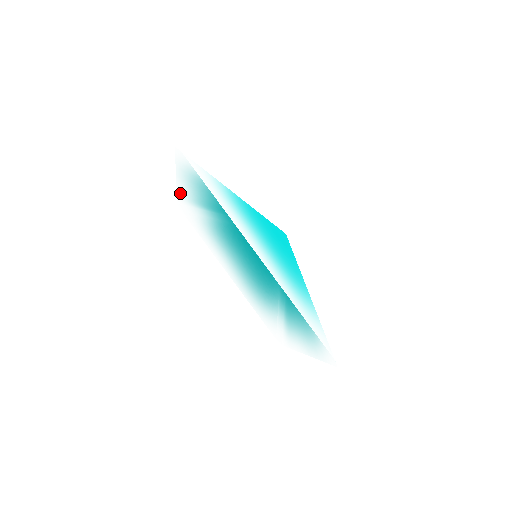
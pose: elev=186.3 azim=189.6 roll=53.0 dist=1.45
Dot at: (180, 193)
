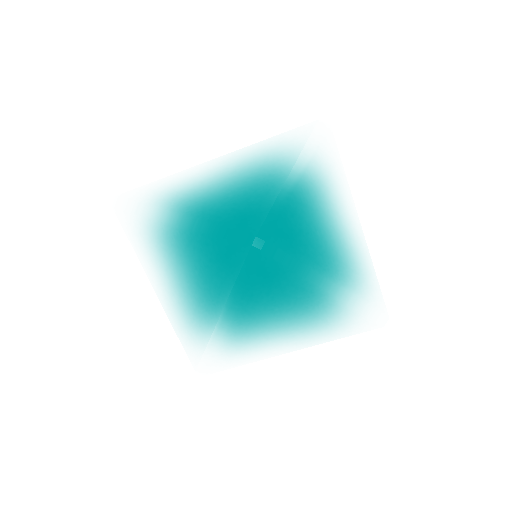
Dot at: (173, 178)
